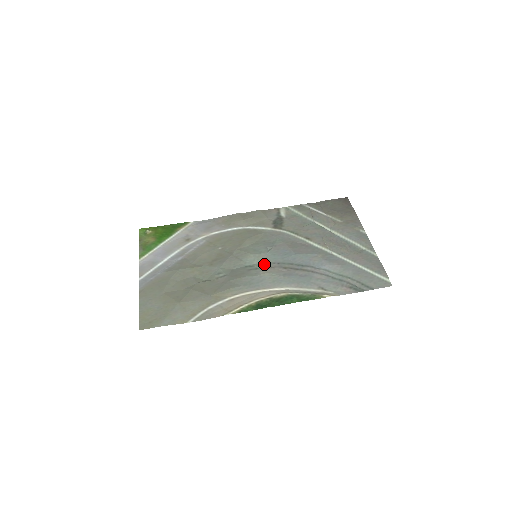
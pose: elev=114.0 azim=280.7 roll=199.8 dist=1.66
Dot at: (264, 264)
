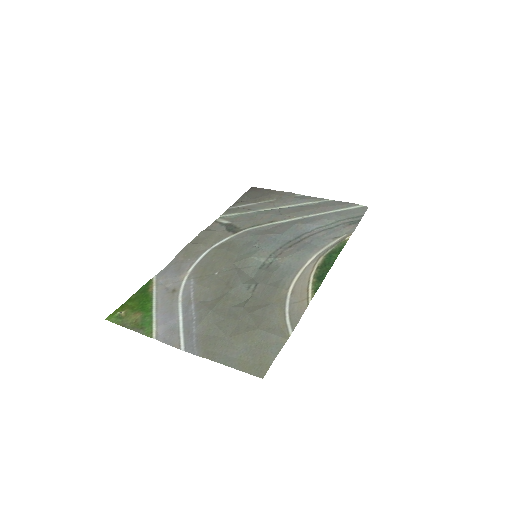
Dot at: (271, 256)
